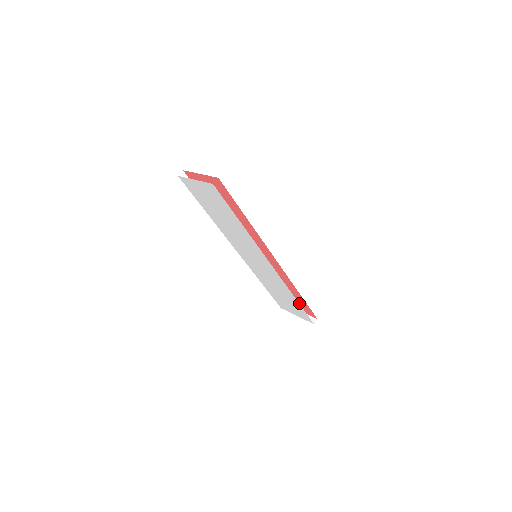
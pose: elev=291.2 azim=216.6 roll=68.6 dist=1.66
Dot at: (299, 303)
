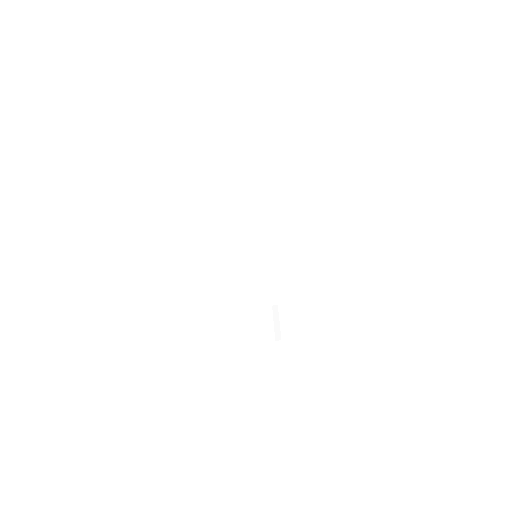
Dot at: occluded
